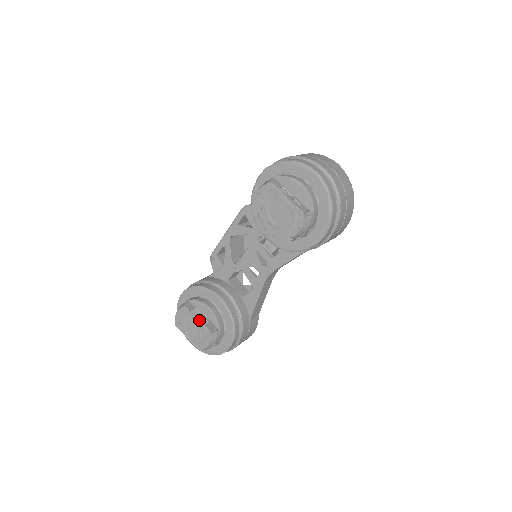
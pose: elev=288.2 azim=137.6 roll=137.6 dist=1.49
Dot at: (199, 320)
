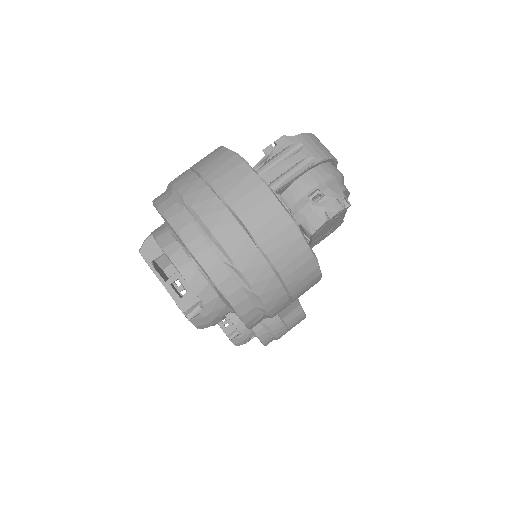
Dot at: occluded
